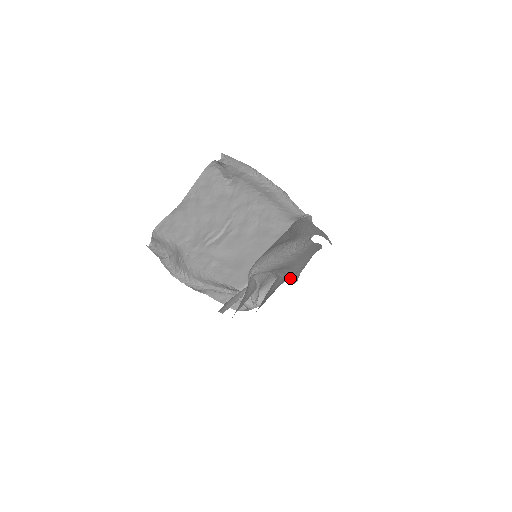
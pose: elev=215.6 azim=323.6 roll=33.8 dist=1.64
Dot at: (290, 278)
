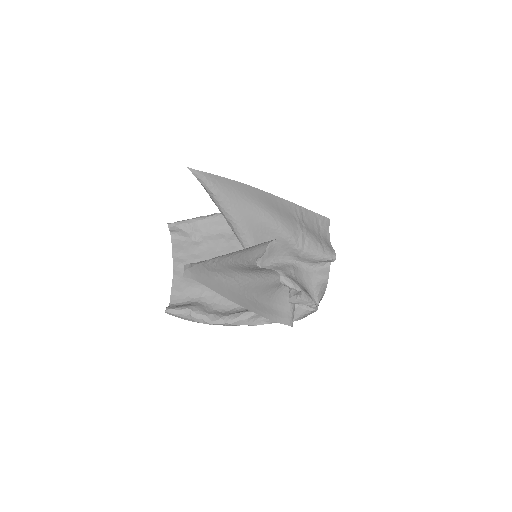
Dot at: (308, 249)
